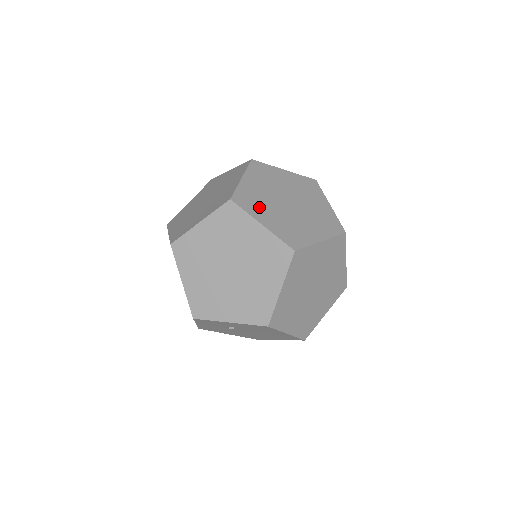
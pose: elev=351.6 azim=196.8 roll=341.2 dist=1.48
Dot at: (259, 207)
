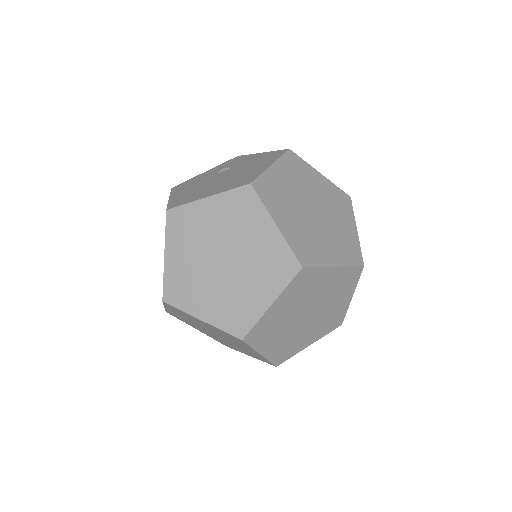
Dot at: (316, 247)
